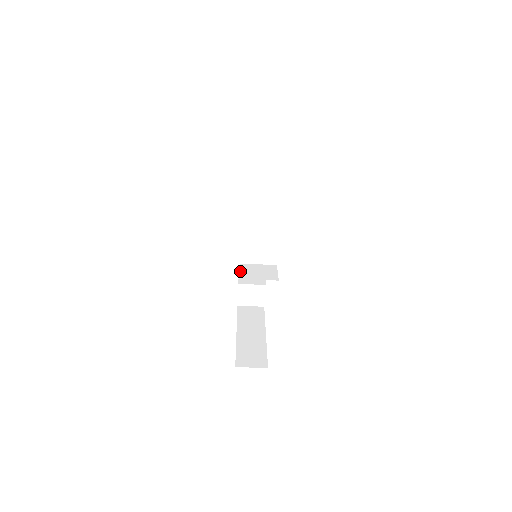
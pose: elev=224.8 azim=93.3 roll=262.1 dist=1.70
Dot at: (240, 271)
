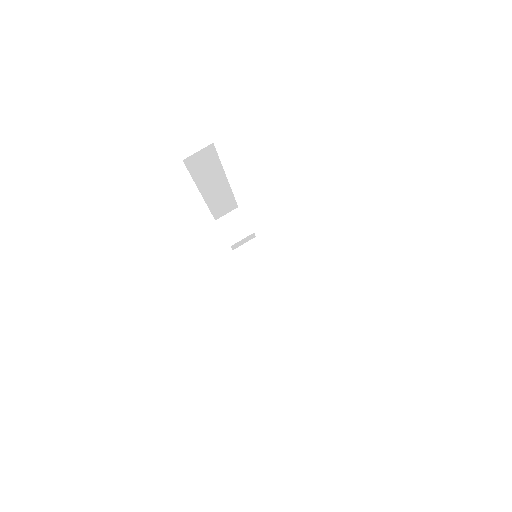
Dot at: occluded
